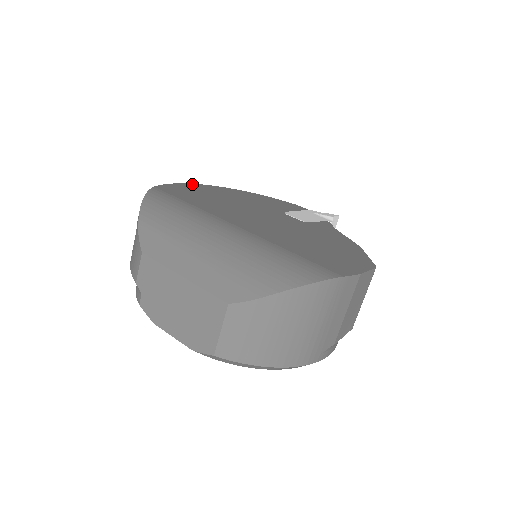
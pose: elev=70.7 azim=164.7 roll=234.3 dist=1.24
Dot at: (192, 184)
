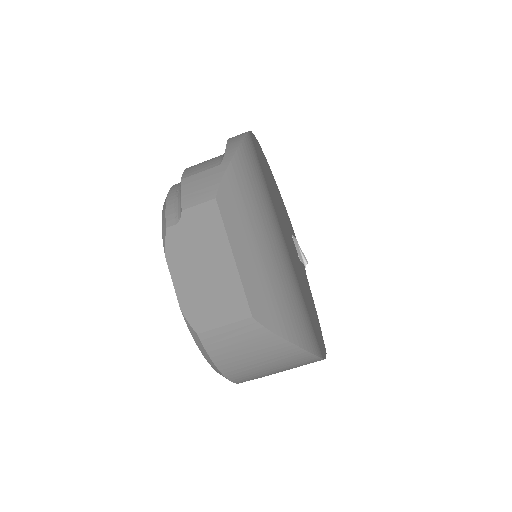
Dot at: (259, 144)
